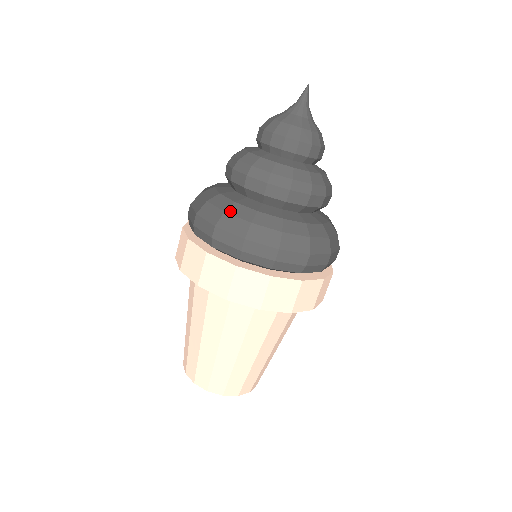
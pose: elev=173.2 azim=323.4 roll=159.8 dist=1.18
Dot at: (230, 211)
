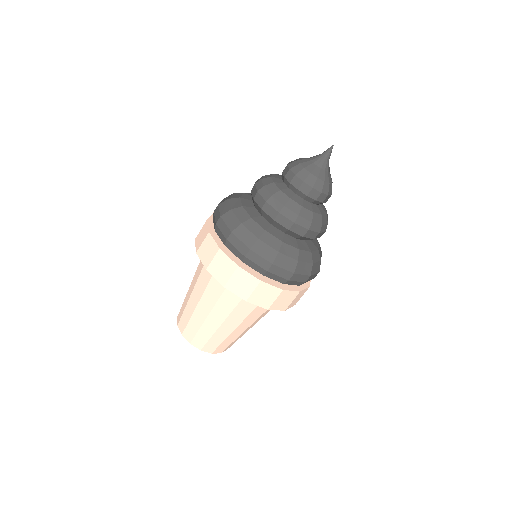
Dot at: (246, 224)
